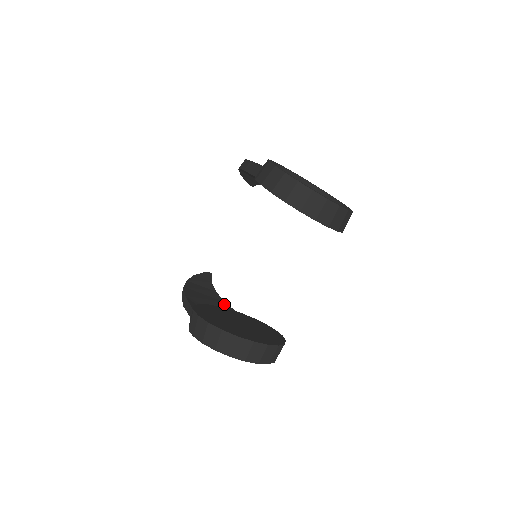
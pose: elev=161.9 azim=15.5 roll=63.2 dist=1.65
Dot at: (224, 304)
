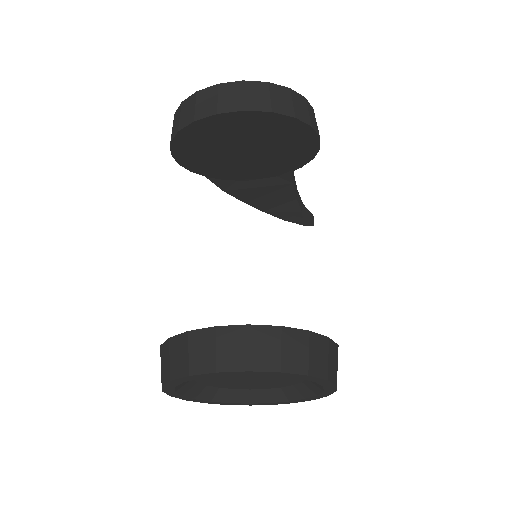
Dot at: occluded
